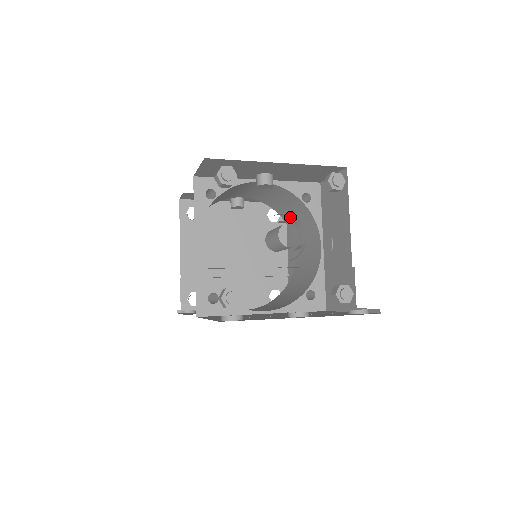
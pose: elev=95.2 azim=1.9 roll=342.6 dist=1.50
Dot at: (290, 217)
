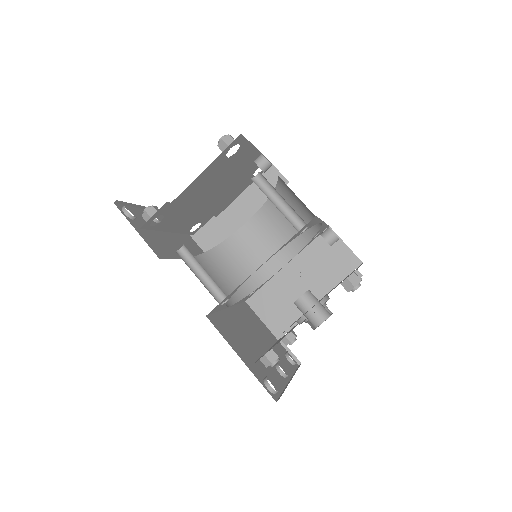
Dot at: occluded
